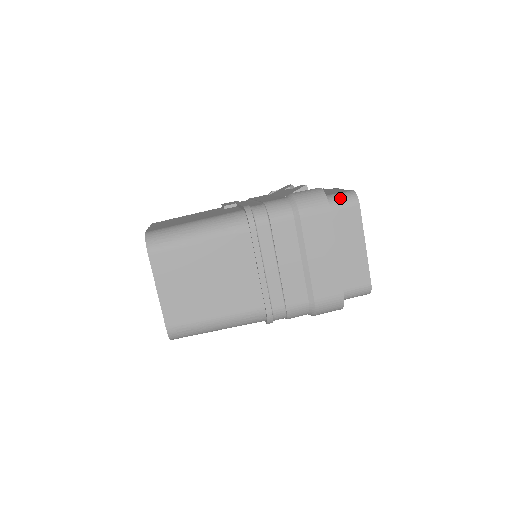
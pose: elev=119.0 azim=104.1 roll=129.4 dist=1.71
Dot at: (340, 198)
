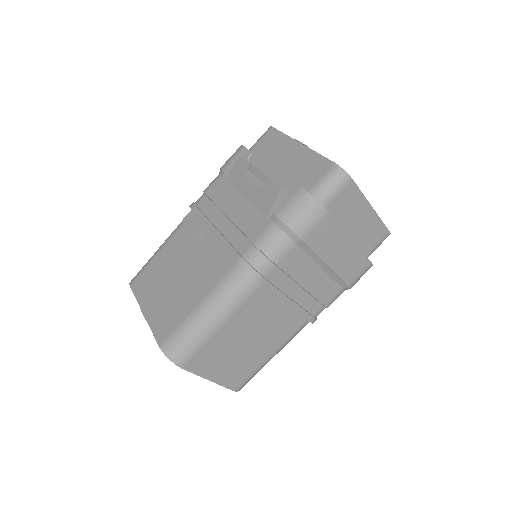
Dot at: (329, 187)
